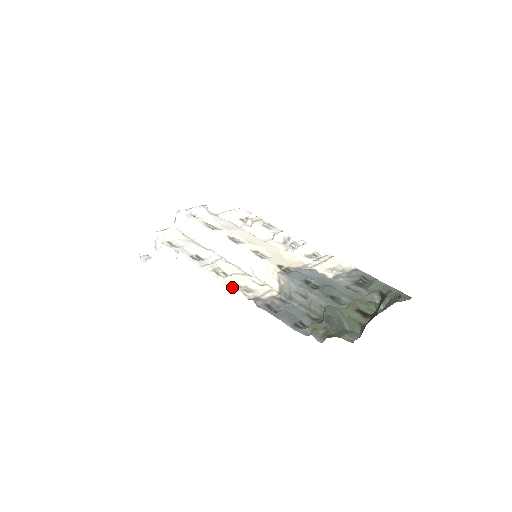
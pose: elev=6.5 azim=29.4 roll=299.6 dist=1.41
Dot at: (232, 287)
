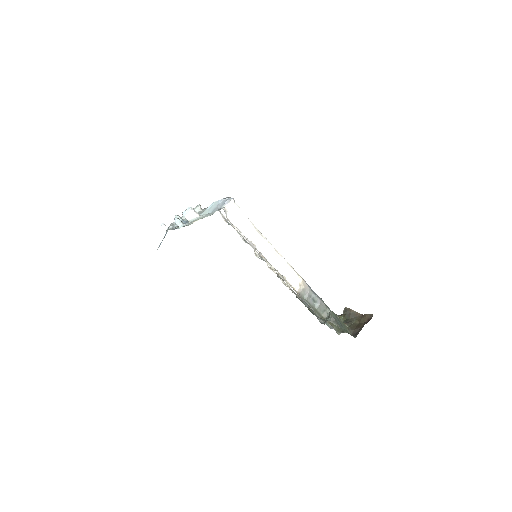
Dot at: (285, 280)
